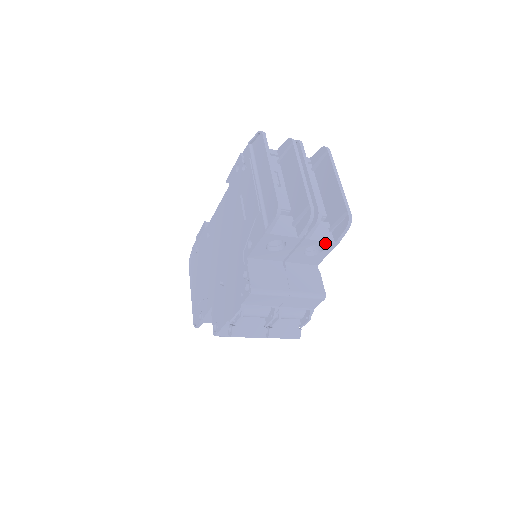
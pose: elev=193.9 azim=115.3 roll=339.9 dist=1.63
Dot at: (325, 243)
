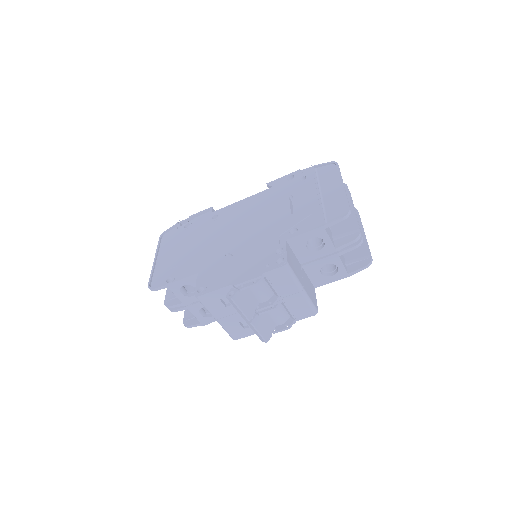
Dot at: (343, 269)
